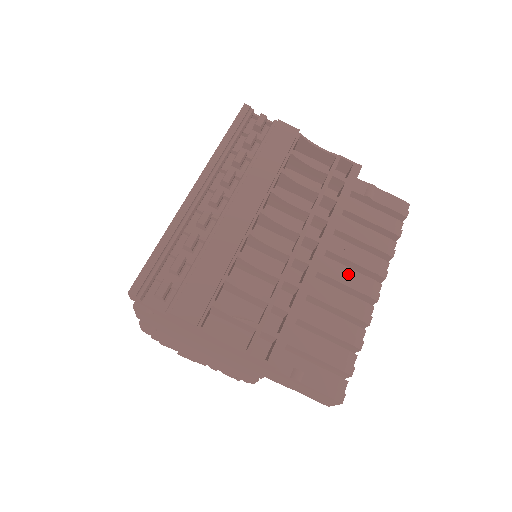
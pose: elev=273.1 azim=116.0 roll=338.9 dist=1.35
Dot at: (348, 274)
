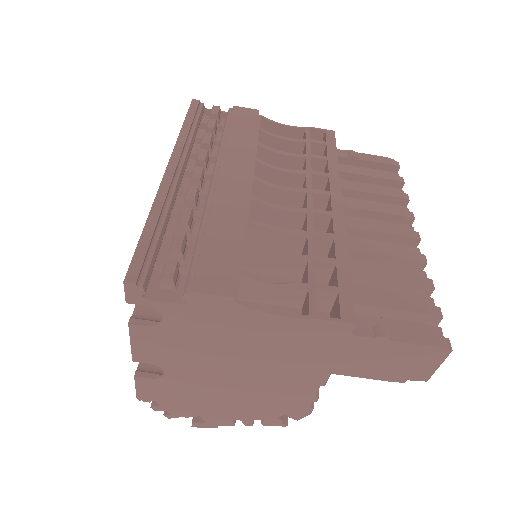
Dot at: occluded
